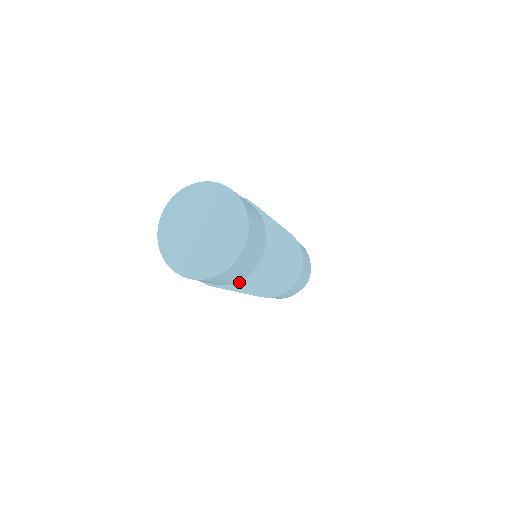
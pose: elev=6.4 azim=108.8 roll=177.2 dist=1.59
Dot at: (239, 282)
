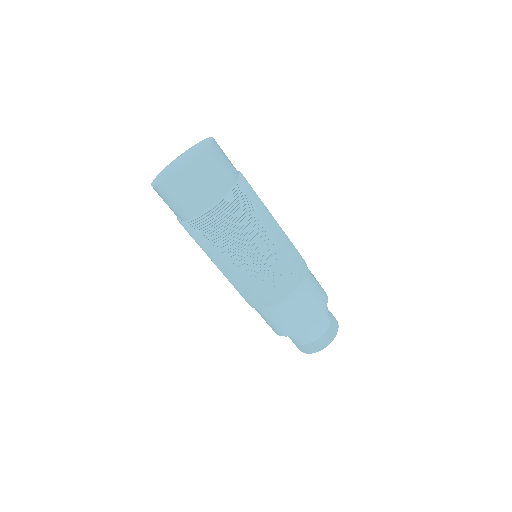
Dot at: (187, 221)
